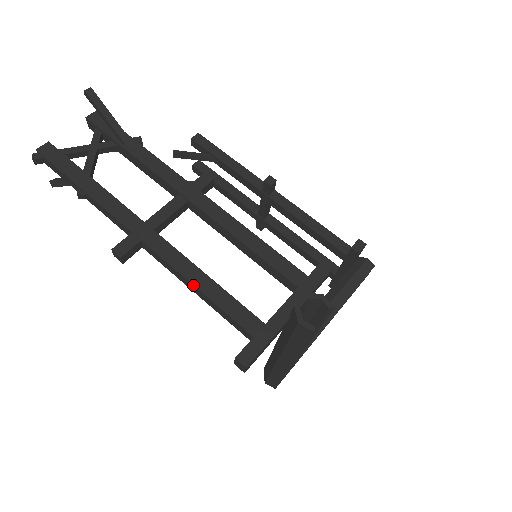
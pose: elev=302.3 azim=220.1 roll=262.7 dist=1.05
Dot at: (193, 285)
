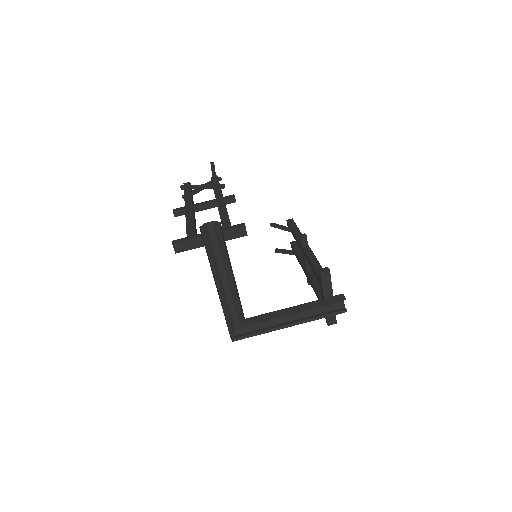
Dot at: (186, 221)
